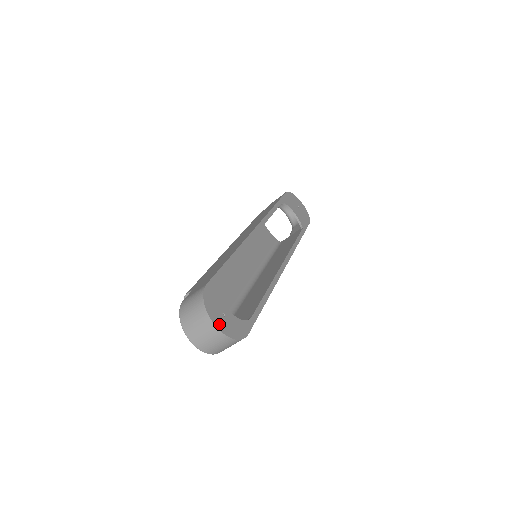
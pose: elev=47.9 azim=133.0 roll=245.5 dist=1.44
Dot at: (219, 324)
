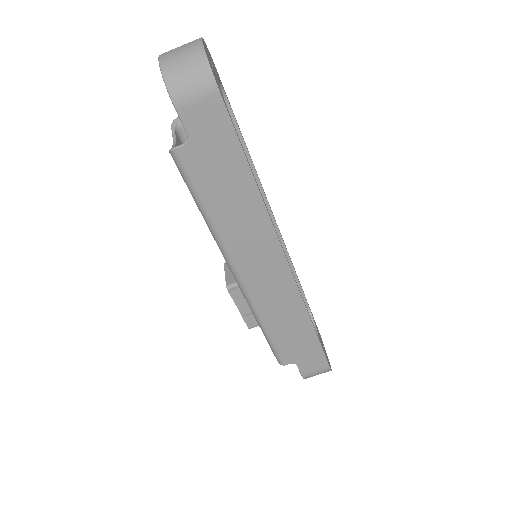
Dot at: (205, 47)
